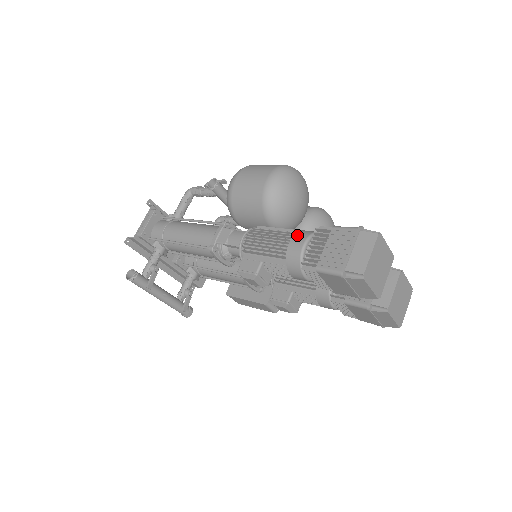
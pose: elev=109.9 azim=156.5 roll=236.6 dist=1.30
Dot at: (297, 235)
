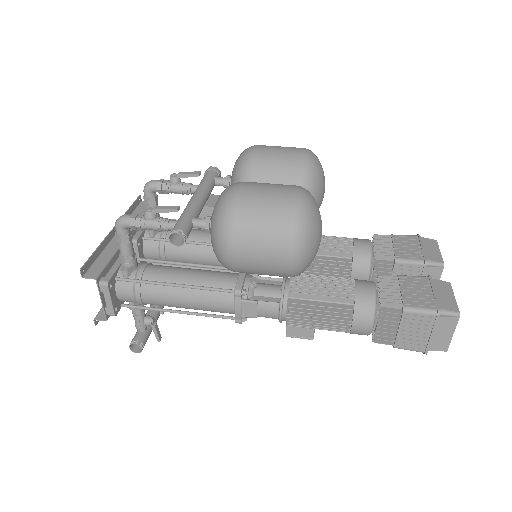
Dot at: (358, 316)
